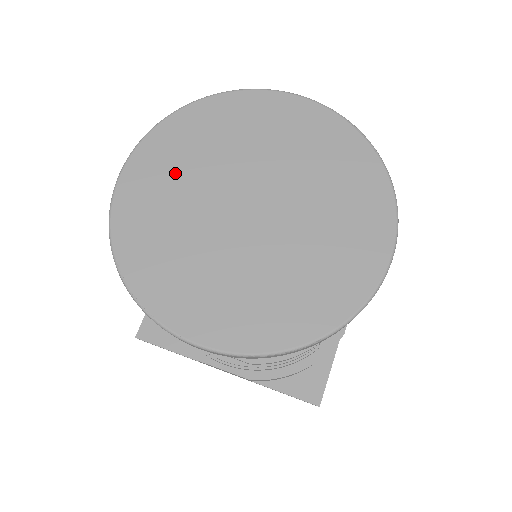
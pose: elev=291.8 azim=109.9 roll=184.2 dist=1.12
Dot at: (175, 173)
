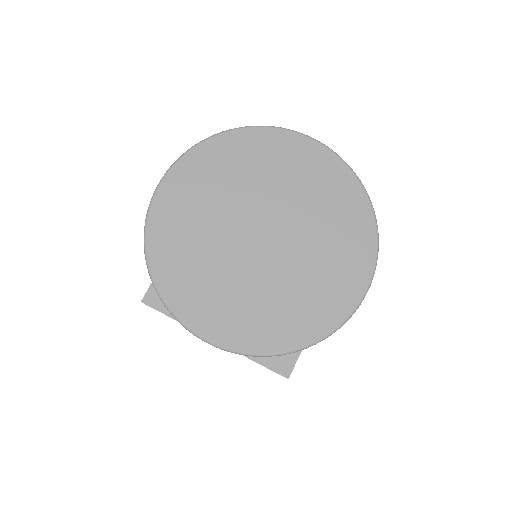
Dot at: (203, 195)
